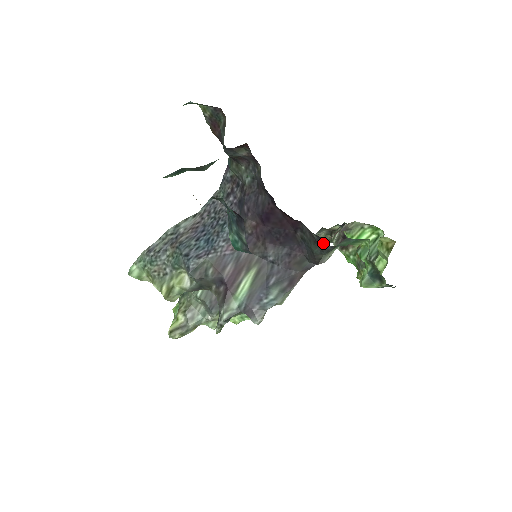
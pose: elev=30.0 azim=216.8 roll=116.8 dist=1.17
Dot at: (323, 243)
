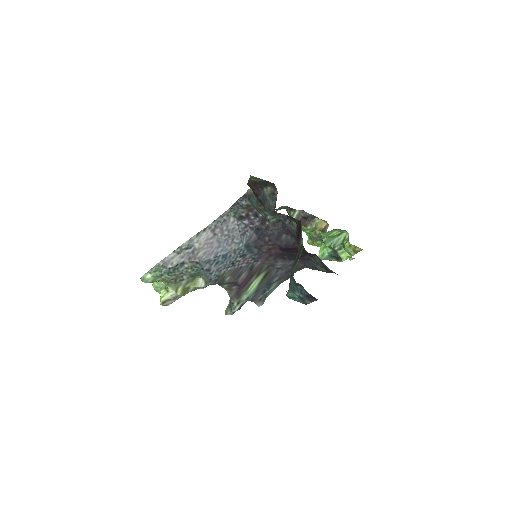
Dot at: (333, 272)
